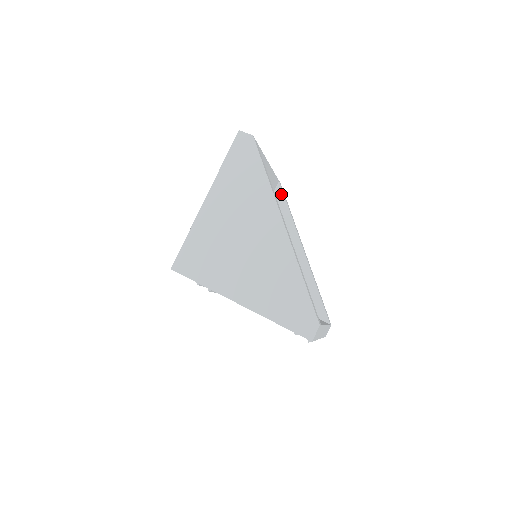
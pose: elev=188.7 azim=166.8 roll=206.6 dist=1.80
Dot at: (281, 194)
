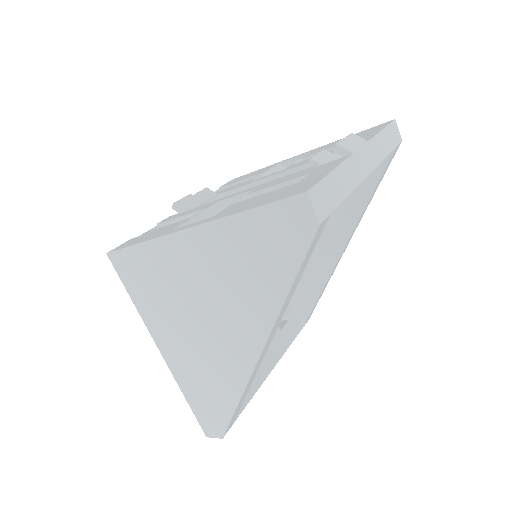
Dot at: (382, 166)
